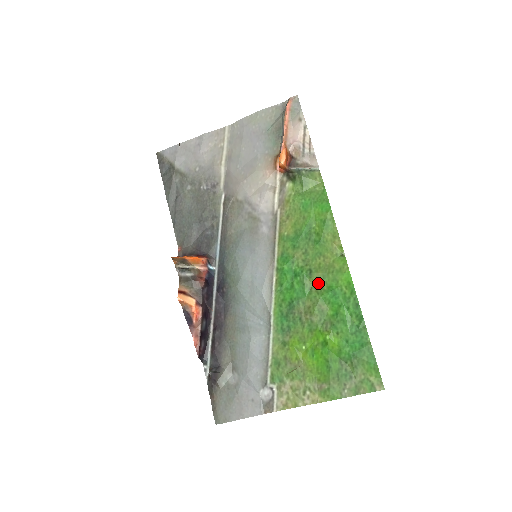
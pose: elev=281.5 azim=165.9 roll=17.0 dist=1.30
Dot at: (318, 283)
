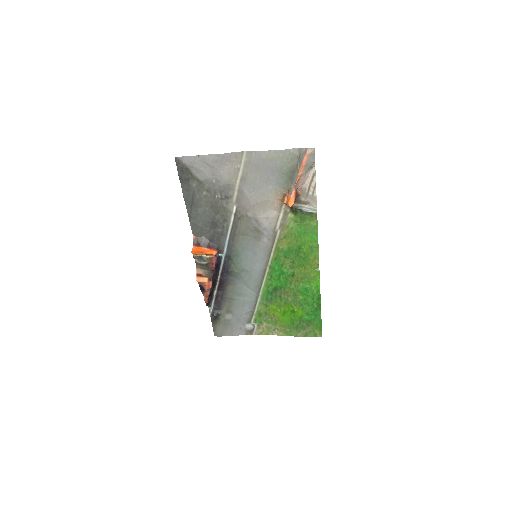
Dot at: (297, 281)
